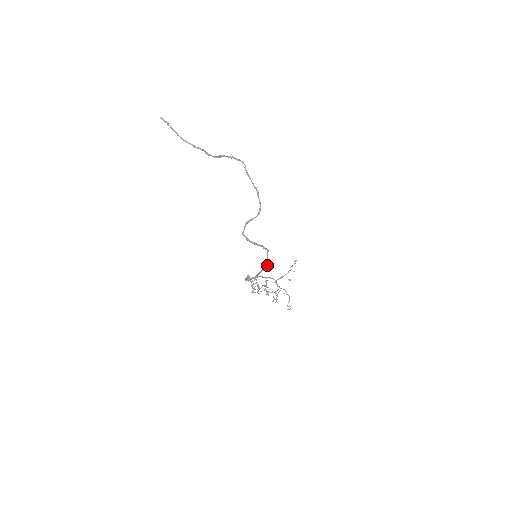
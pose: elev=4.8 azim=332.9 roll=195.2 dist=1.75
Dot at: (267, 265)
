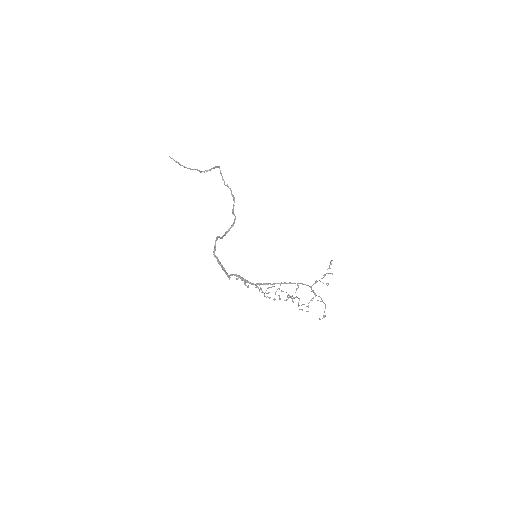
Dot at: (214, 253)
